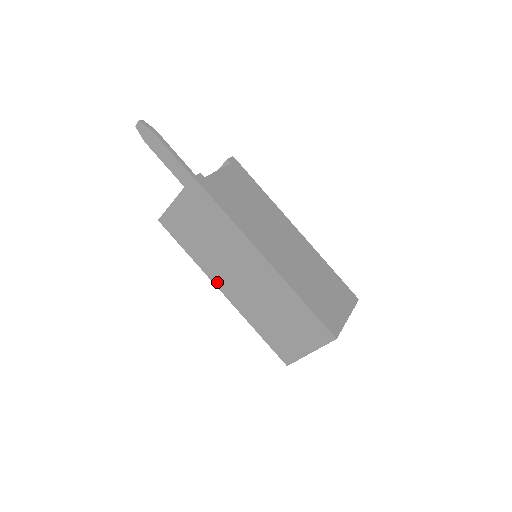
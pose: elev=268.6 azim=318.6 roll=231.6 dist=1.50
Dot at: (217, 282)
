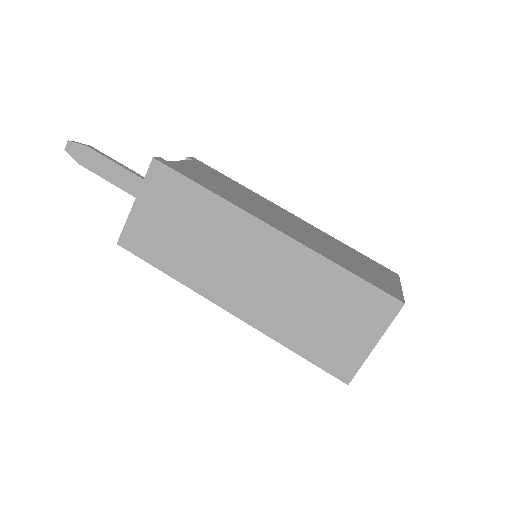
Dot at: (217, 298)
